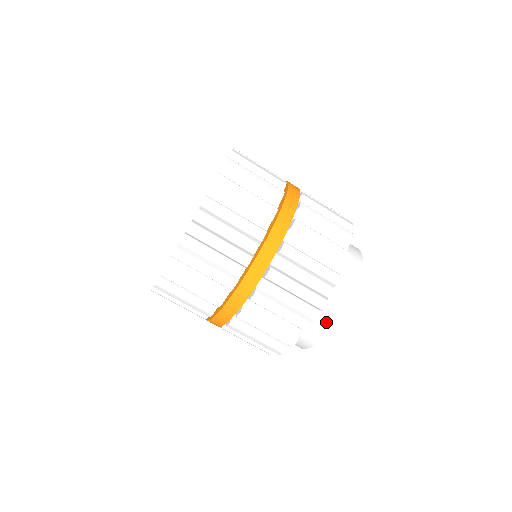
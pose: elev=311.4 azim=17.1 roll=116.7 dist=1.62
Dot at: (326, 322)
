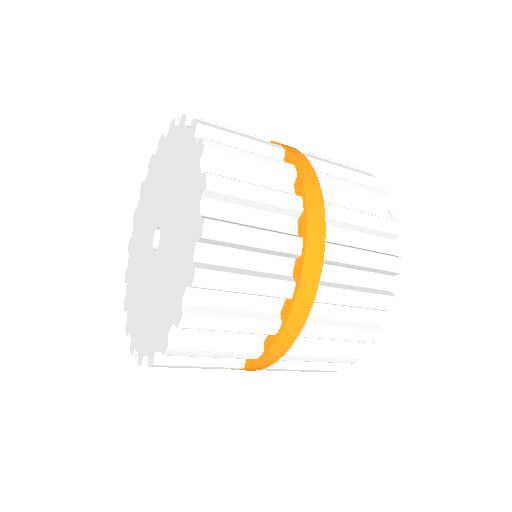
Dot at: occluded
